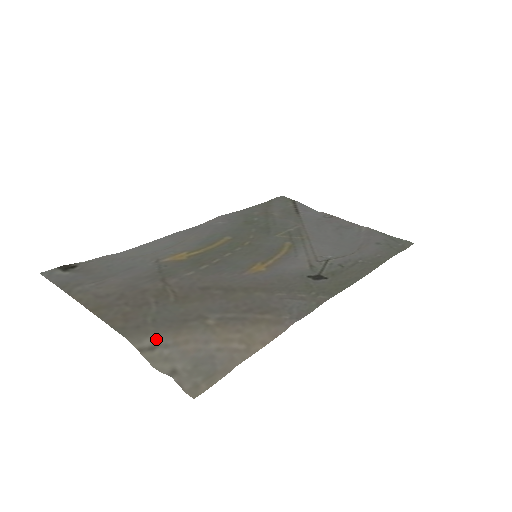
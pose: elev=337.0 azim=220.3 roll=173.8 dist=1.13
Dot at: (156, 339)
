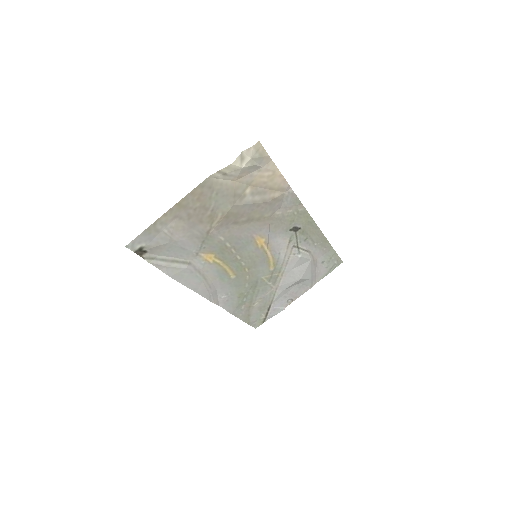
Dot at: (224, 178)
